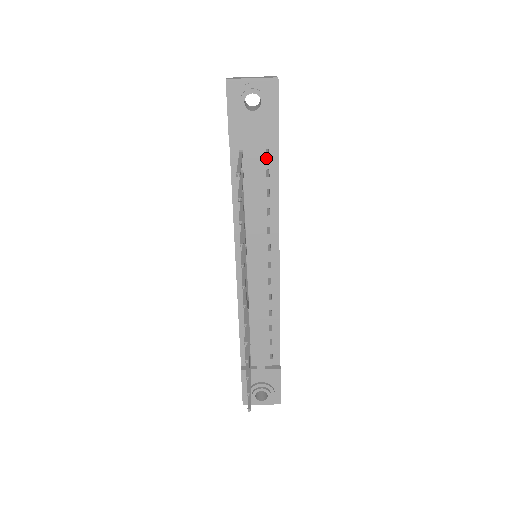
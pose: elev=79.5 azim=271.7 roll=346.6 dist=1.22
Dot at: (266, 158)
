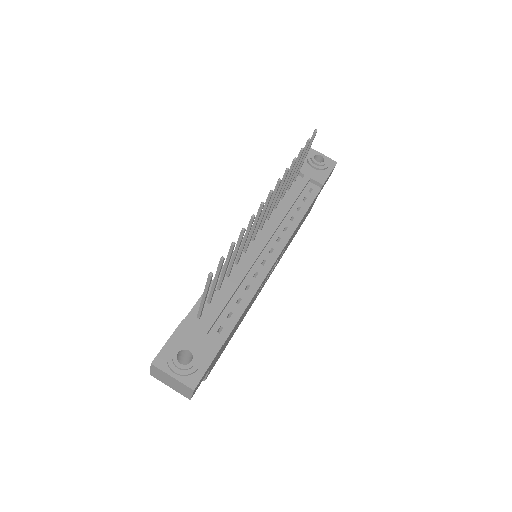
Dot at: (308, 192)
